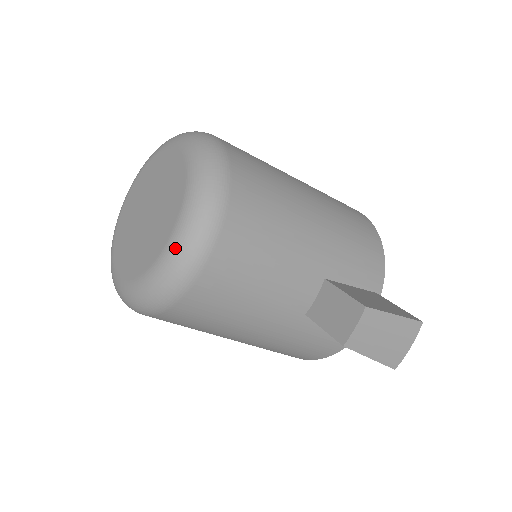
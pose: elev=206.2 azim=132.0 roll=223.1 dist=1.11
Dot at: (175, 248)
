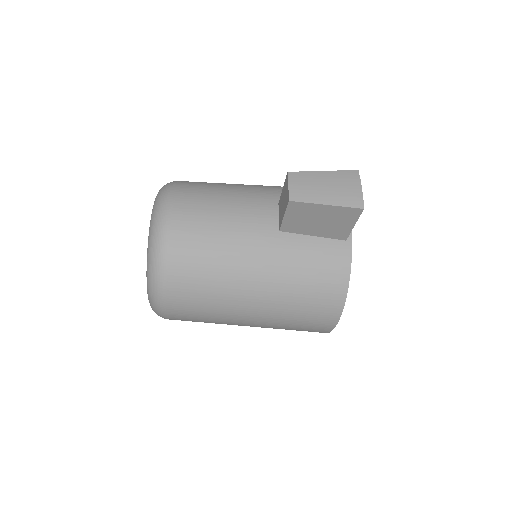
Dot at: (152, 219)
